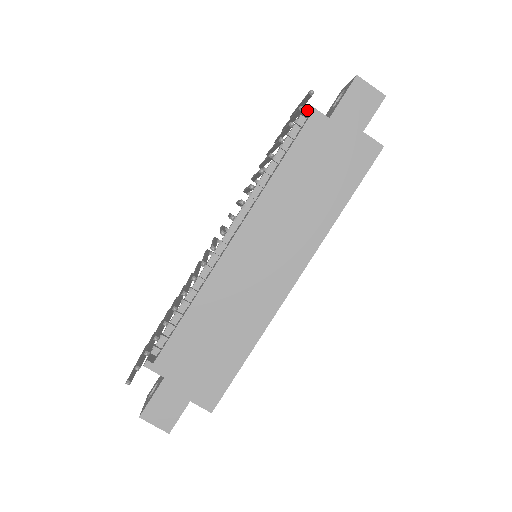
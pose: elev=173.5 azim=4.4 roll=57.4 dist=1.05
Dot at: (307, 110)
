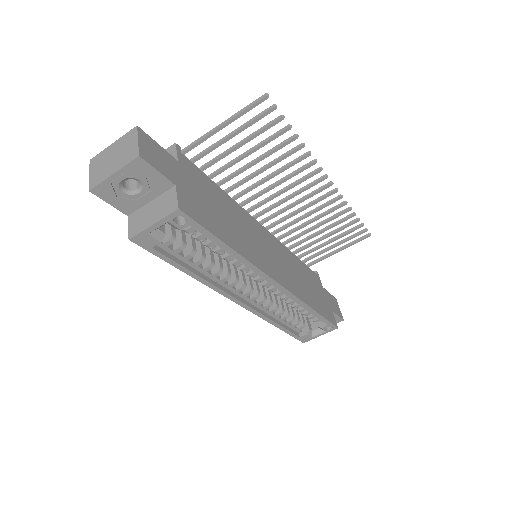
Dot at: (317, 272)
